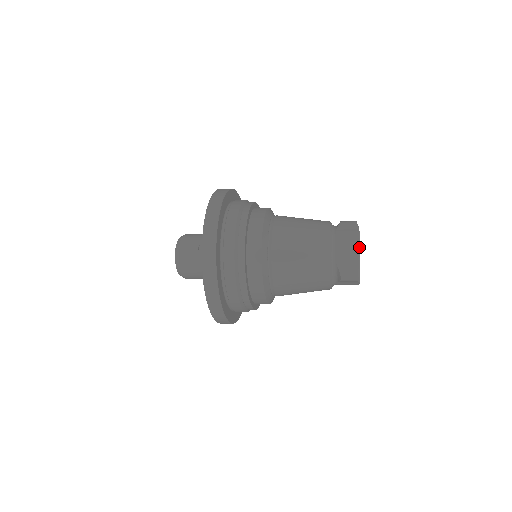
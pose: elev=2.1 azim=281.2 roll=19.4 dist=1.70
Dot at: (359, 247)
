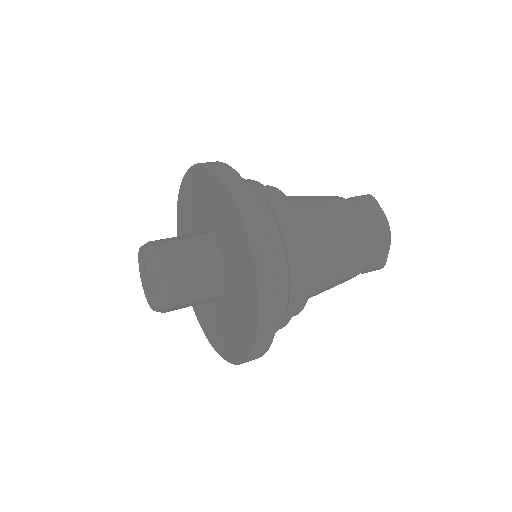
Dot at: occluded
